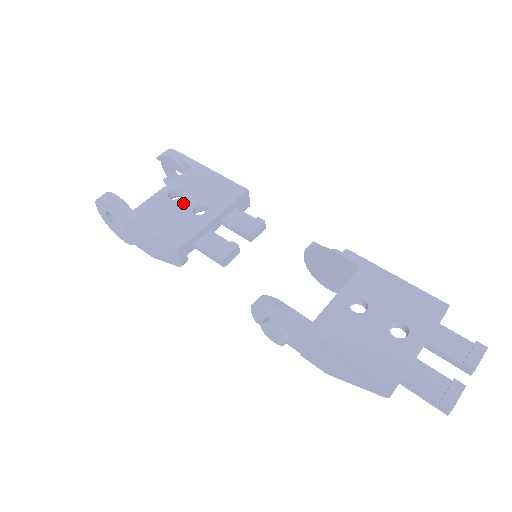
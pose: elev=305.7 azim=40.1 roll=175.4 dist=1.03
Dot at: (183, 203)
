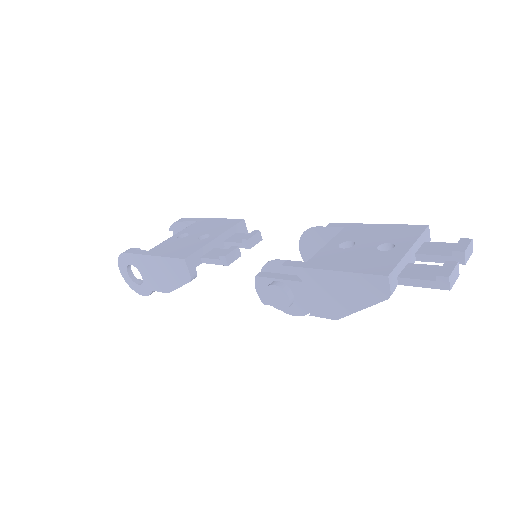
Dot at: (190, 237)
